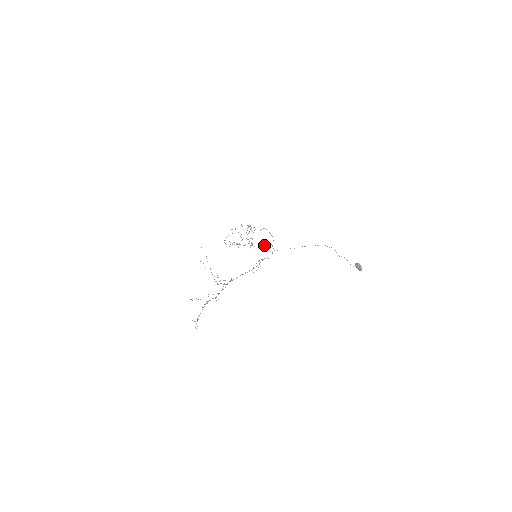
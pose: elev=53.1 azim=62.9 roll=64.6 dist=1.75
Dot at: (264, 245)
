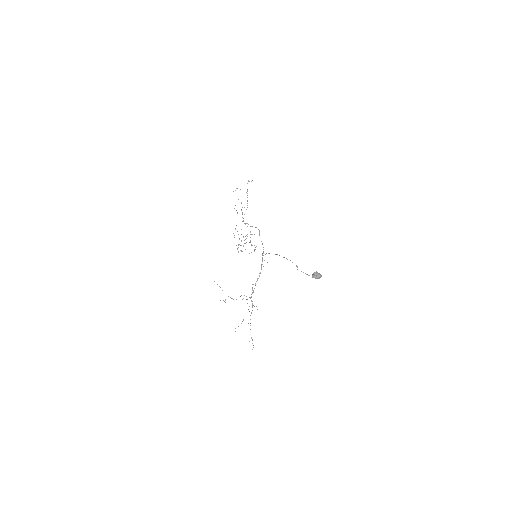
Dot at: occluded
